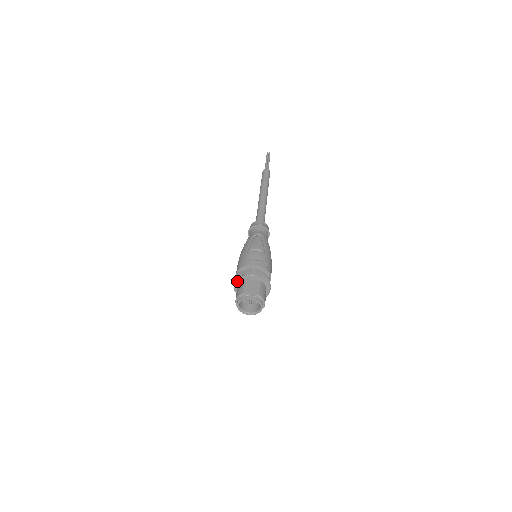
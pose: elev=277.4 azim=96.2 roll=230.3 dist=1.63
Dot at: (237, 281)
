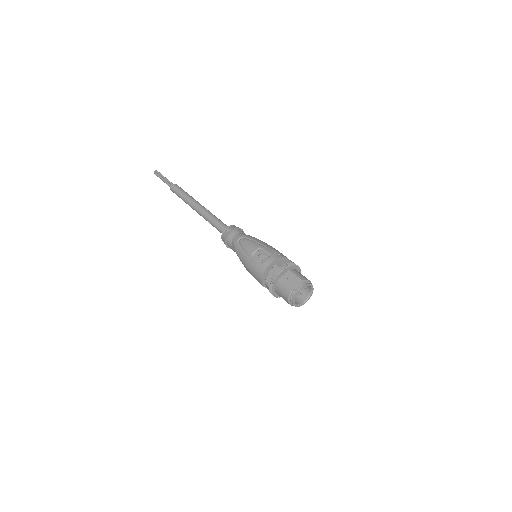
Dot at: (272, 288)
